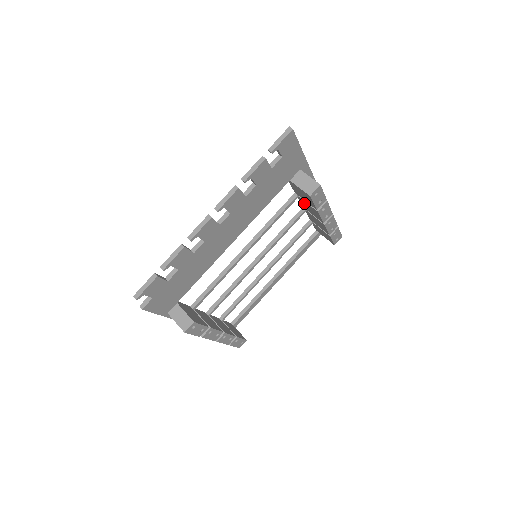
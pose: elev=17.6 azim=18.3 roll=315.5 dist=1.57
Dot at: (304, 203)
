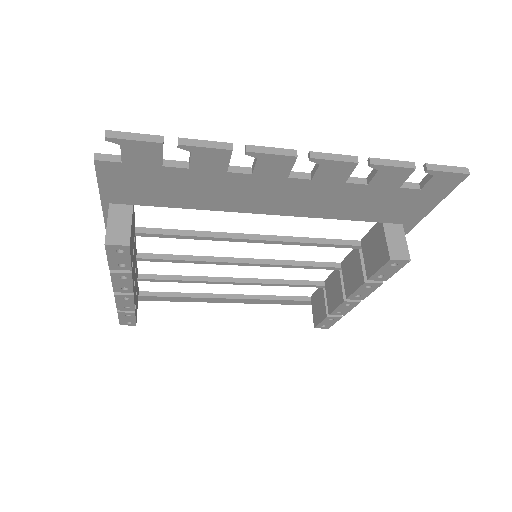
Dot at: (354, 260)
